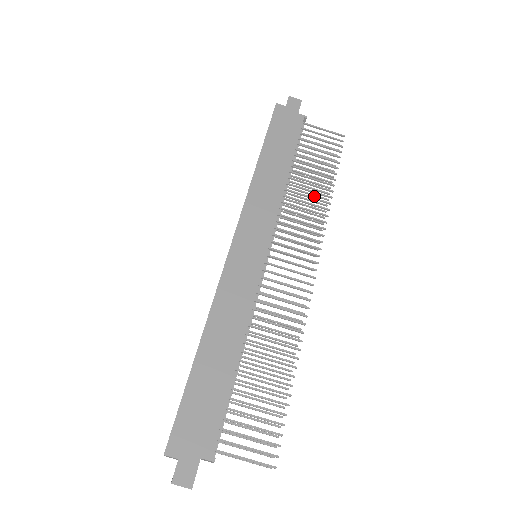
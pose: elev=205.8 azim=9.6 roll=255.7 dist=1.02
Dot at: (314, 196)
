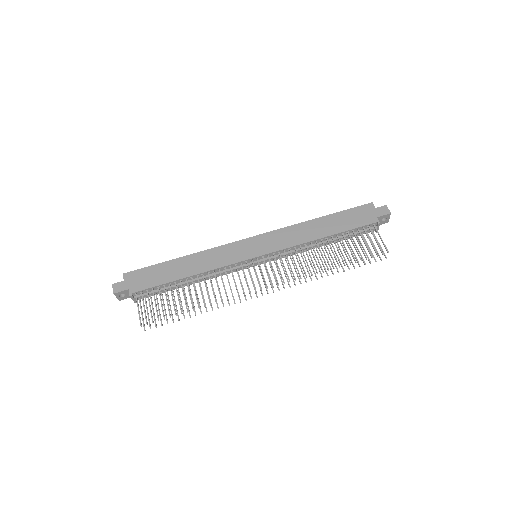
Dot at: (329, 265)
